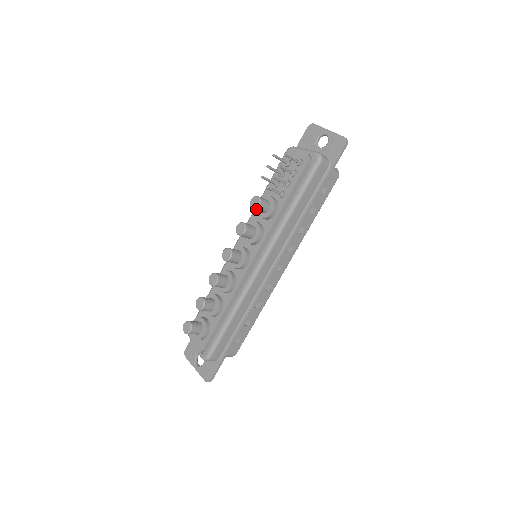
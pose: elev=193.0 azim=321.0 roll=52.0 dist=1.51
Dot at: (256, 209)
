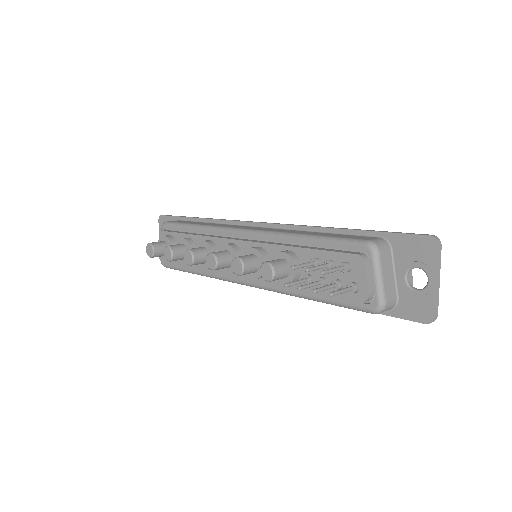
Dot at: (263, 276)
